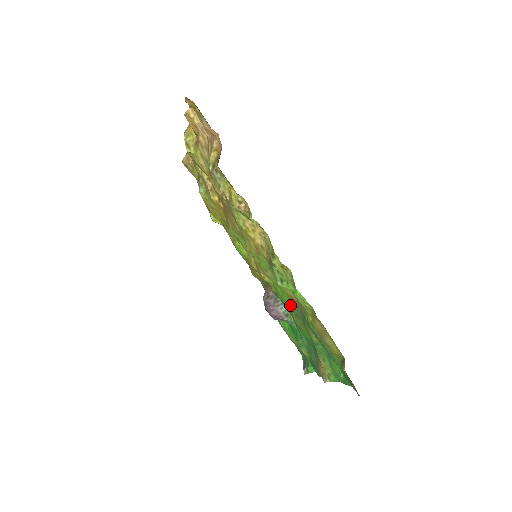
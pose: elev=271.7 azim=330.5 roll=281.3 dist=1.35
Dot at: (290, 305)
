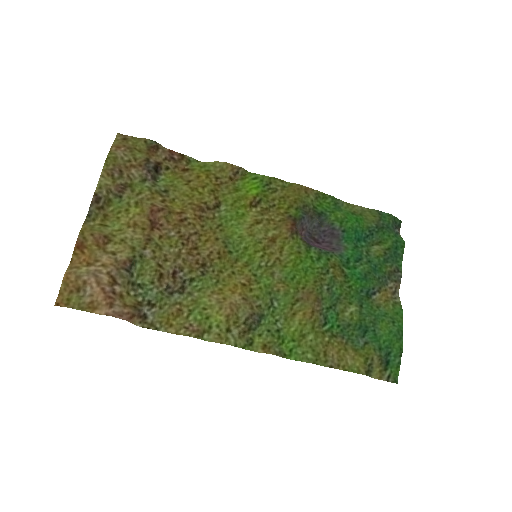
Dot at: (320, 276)
